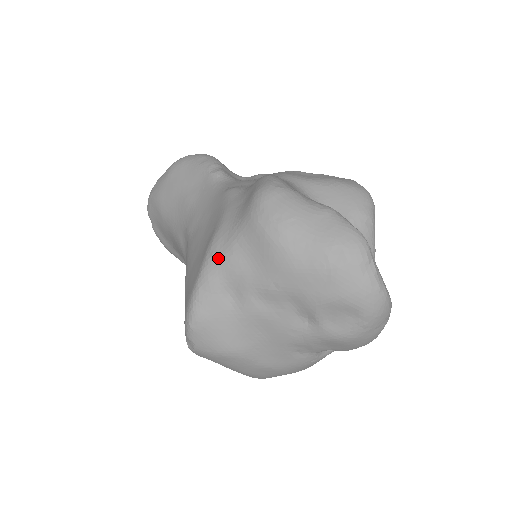
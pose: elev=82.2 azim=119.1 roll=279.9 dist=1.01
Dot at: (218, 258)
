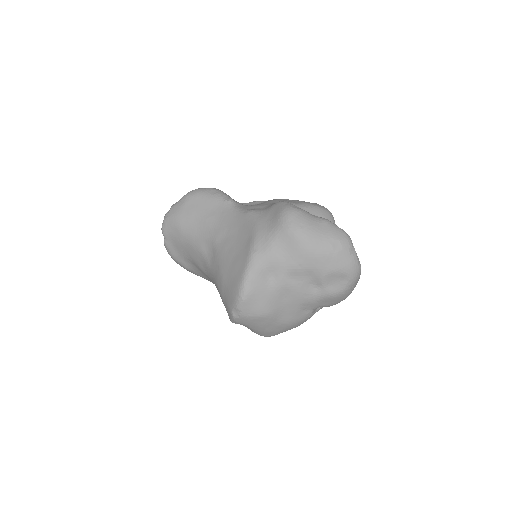
Dot at: (261, 253)
